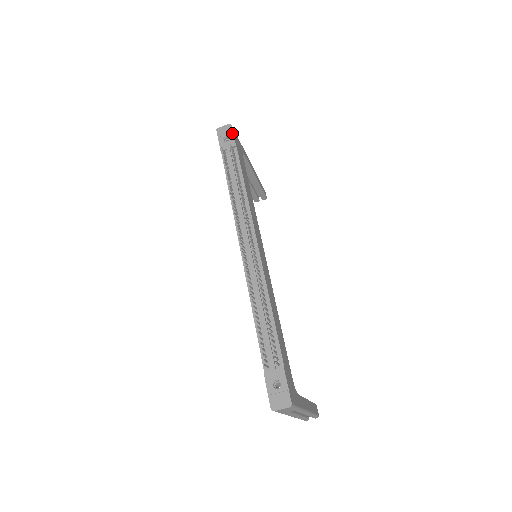
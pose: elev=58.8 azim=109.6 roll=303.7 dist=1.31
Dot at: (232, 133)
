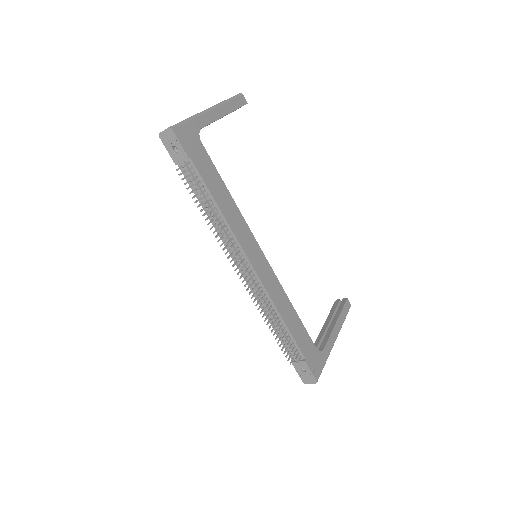
Dot at: (178, 141)
